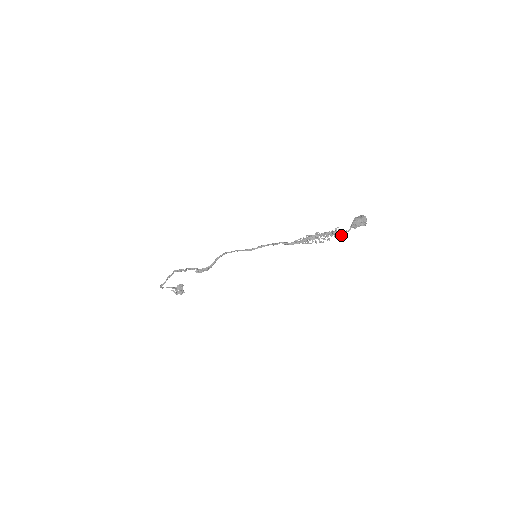
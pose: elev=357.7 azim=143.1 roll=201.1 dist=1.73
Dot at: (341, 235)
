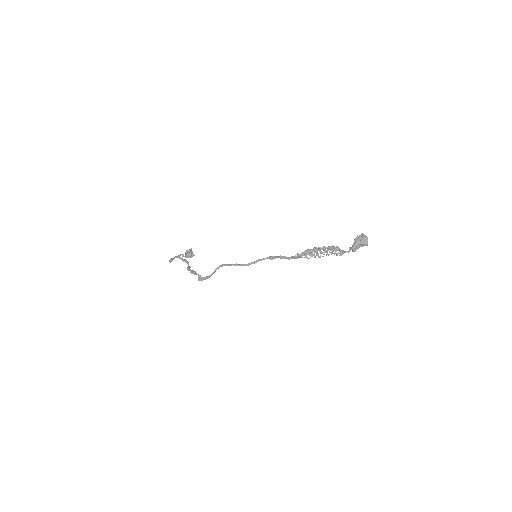
Dot at: occluded
